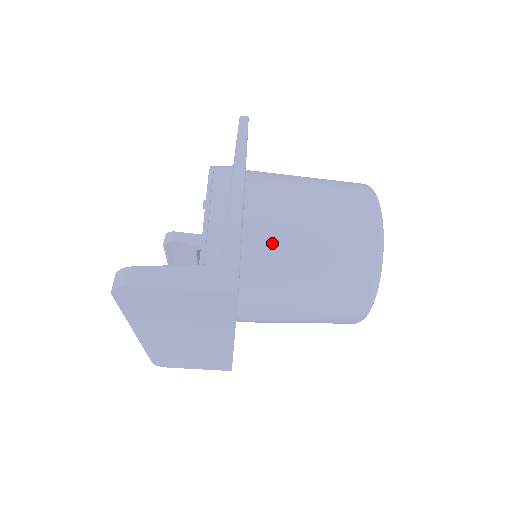
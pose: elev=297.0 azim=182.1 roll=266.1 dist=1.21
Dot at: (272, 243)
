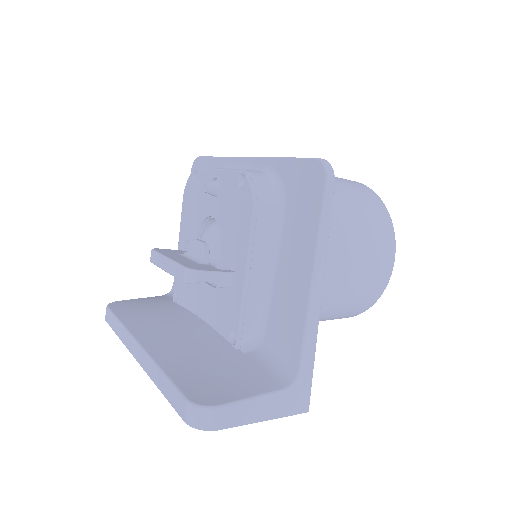
Dot at: occluded
